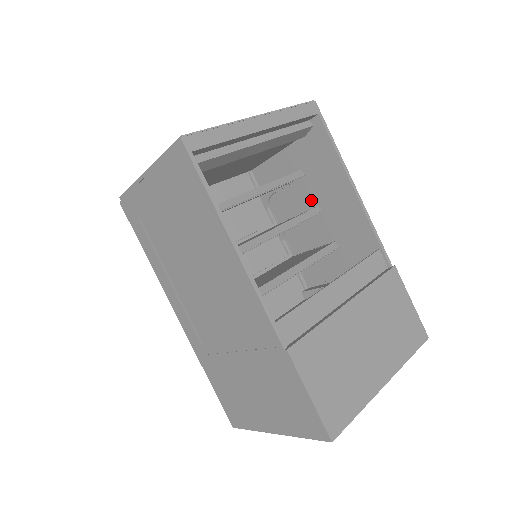
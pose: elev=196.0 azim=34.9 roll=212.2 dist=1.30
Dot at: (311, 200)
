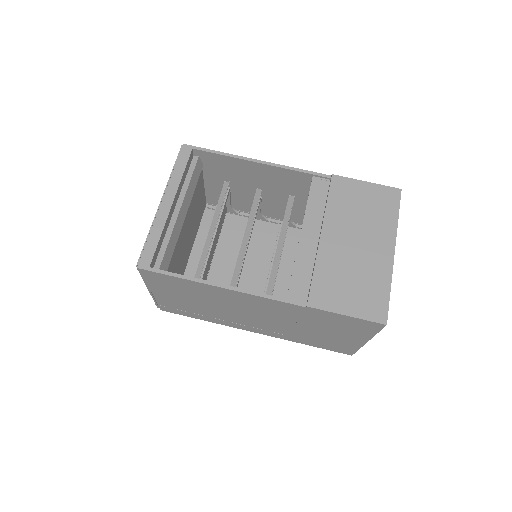
Dot at: (250, 188)
